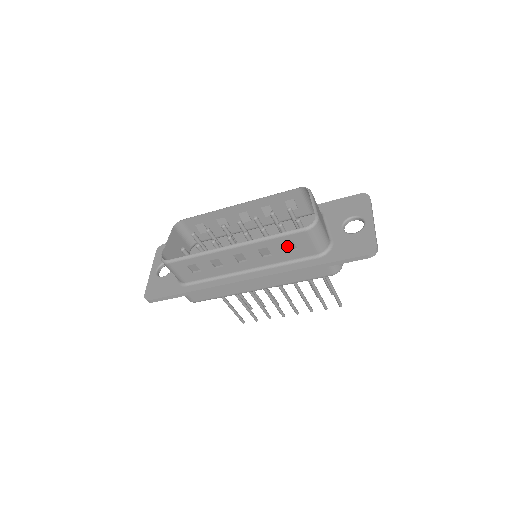
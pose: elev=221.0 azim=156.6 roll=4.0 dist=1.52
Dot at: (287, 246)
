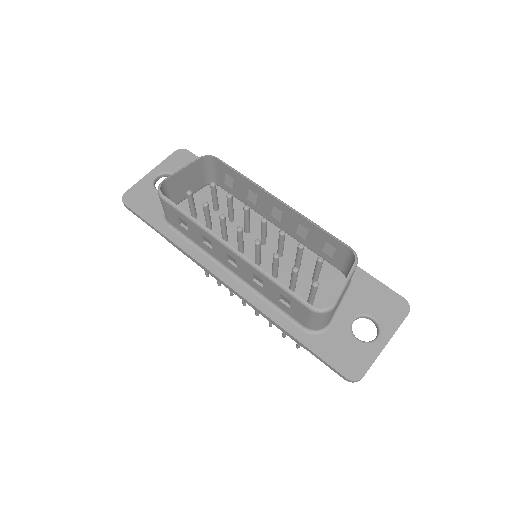
Dot at: (282, 297)
